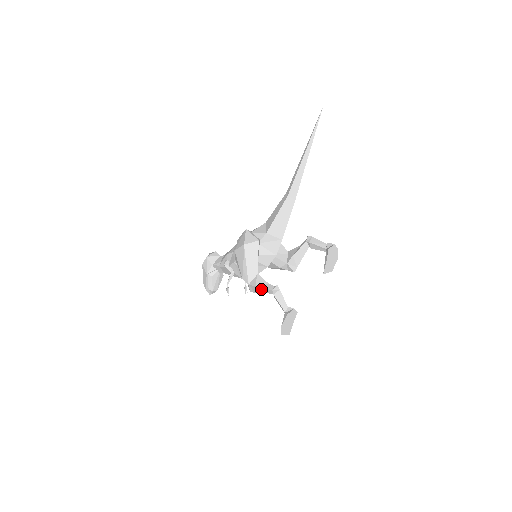
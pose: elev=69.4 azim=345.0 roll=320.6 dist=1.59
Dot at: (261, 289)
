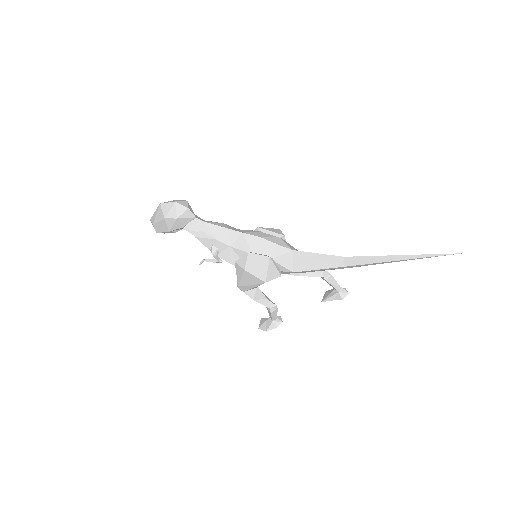
Dot at: (257, 301)
